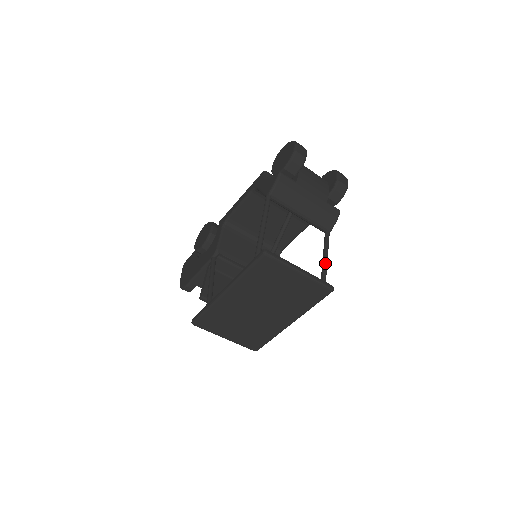
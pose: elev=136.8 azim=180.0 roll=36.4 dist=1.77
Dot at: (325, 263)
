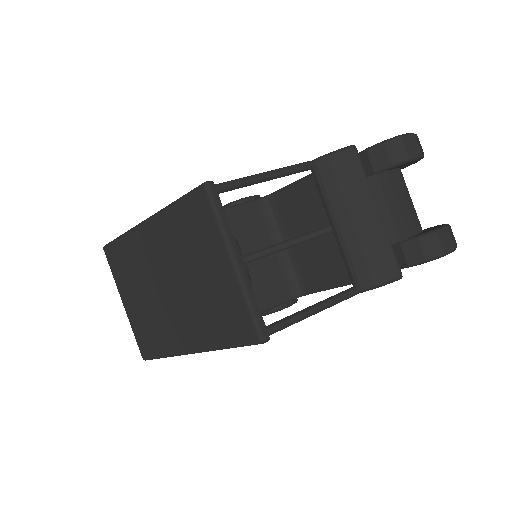
Dot at: (304, 311)
